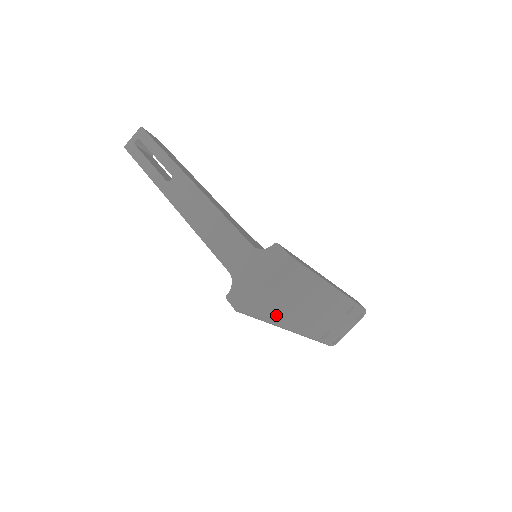
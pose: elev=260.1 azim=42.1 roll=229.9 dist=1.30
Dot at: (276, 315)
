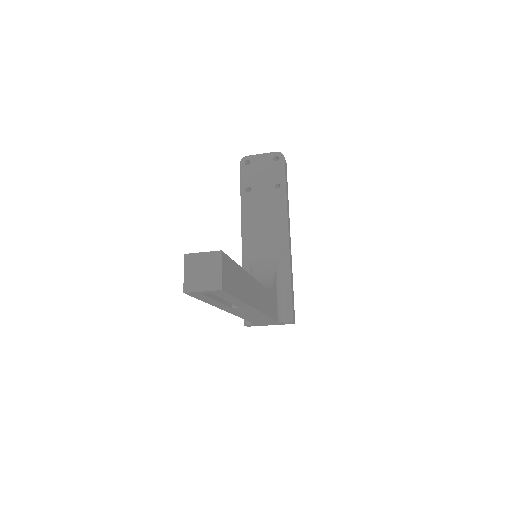
Dot at: occluded
